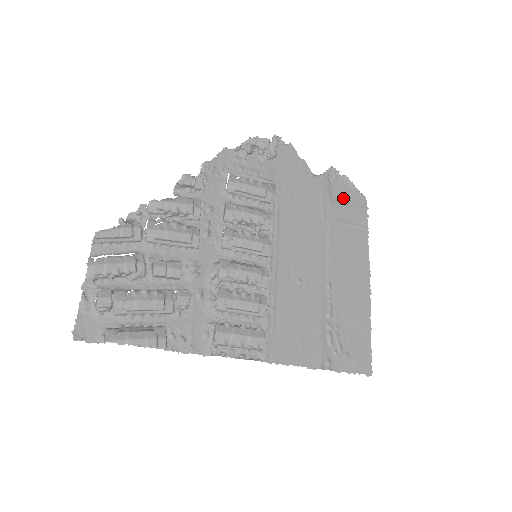
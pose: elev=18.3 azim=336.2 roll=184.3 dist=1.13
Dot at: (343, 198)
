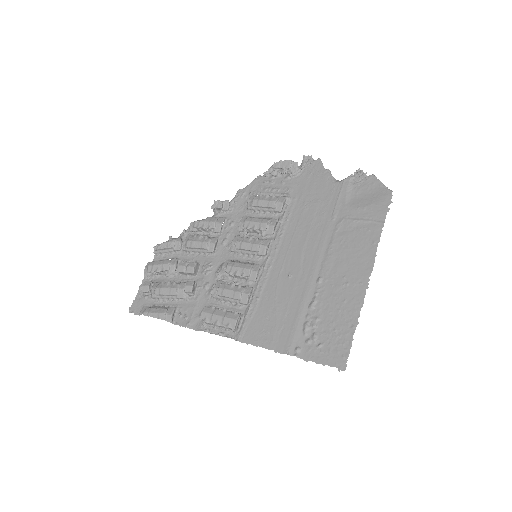
Dot at: (363, 197)
